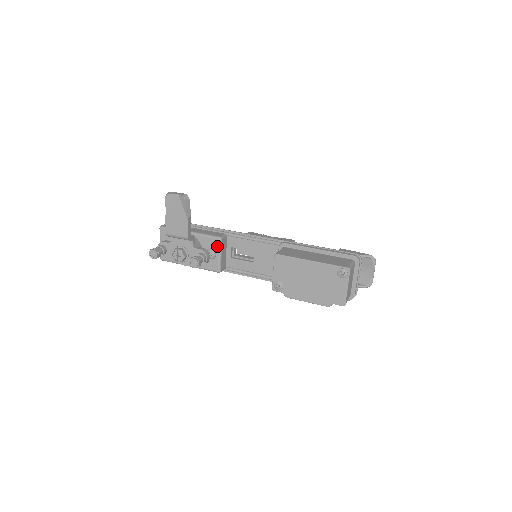
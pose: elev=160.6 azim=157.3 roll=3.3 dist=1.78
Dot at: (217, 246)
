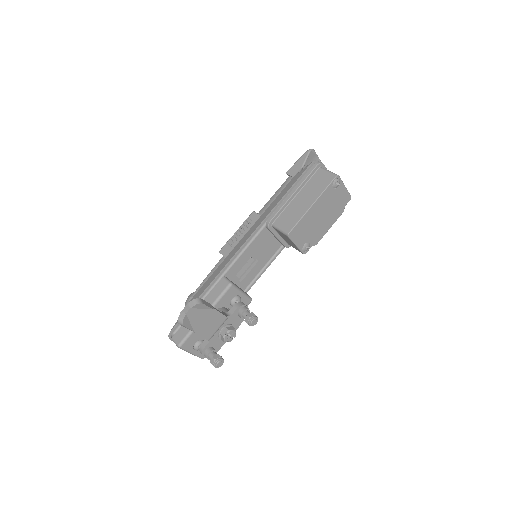
Dot at: (235, 291)
